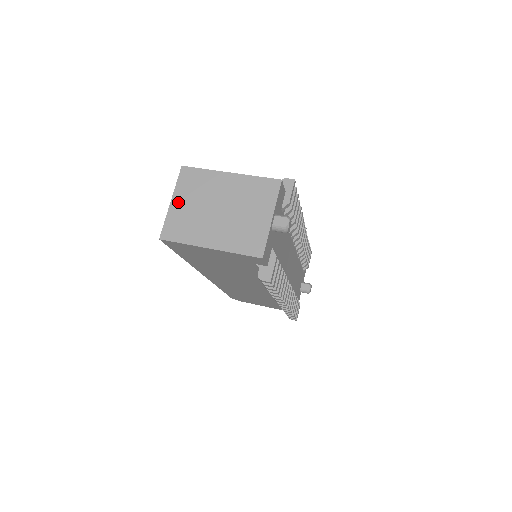
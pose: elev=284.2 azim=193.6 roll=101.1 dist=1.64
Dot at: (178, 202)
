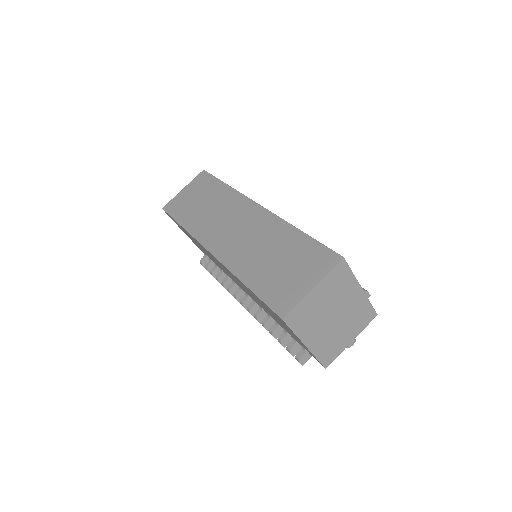
Dot at: (317, 292)
